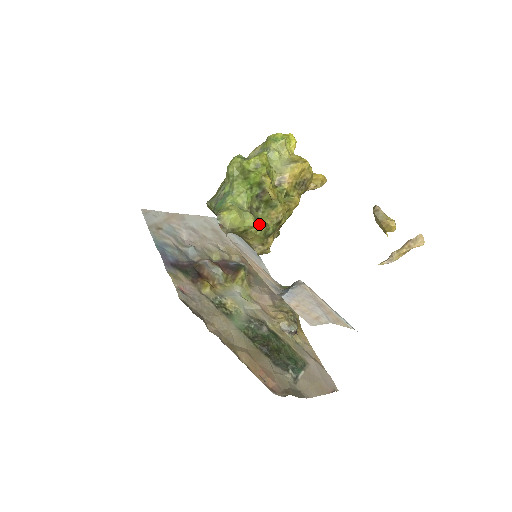
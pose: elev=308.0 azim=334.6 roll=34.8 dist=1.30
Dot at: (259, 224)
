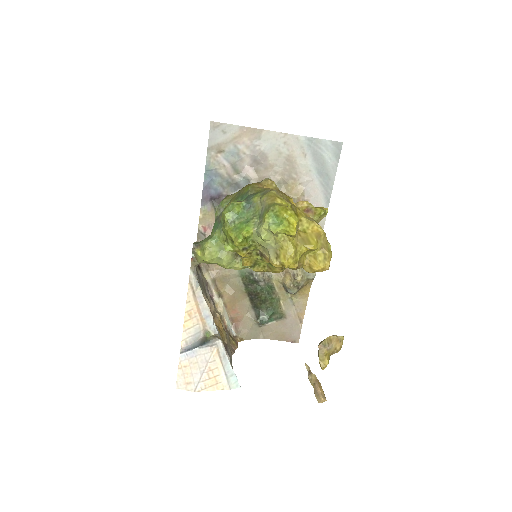
Dot at: (234, 267)
